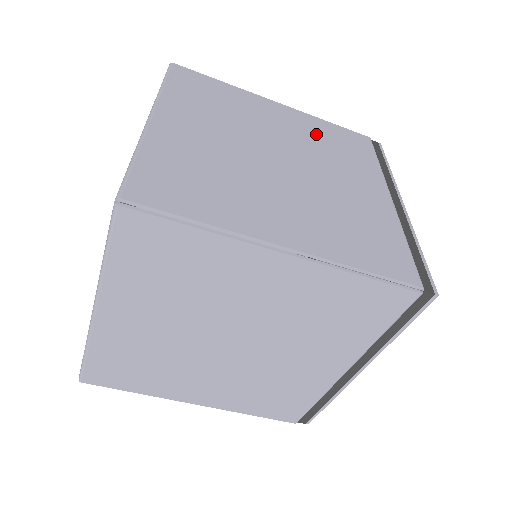
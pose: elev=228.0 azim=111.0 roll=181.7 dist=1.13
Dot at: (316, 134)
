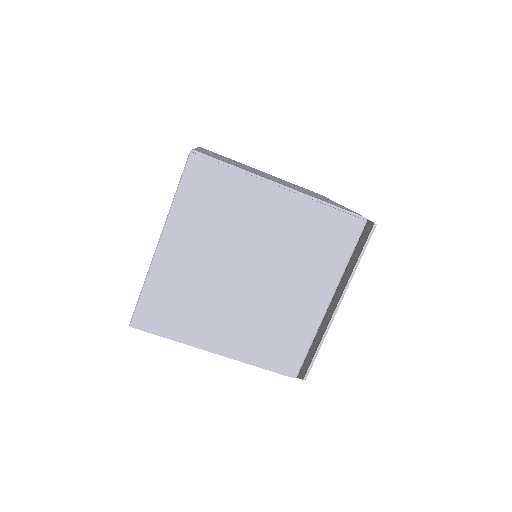
Dot at: (290, 183)
